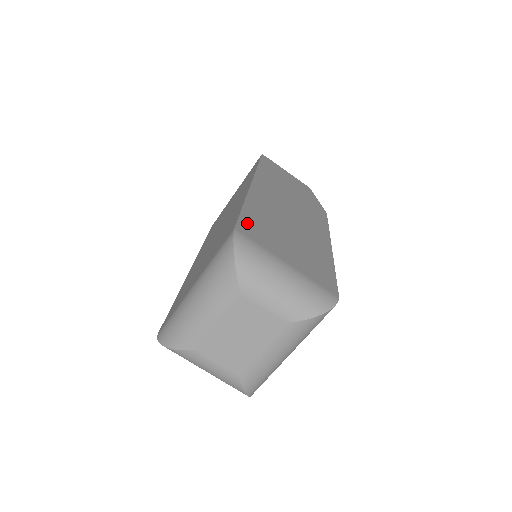
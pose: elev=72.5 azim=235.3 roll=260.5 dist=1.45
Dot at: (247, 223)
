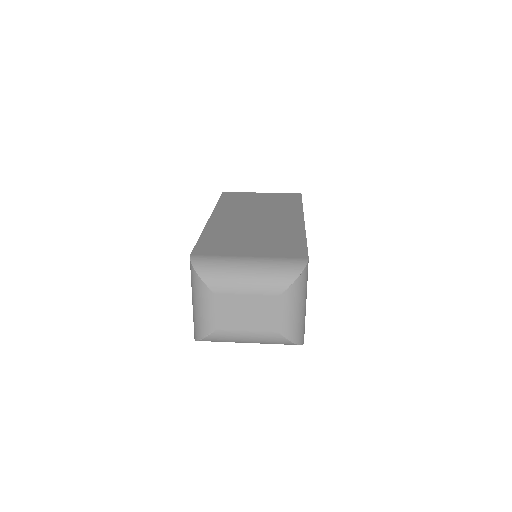
Dot at: occluded
